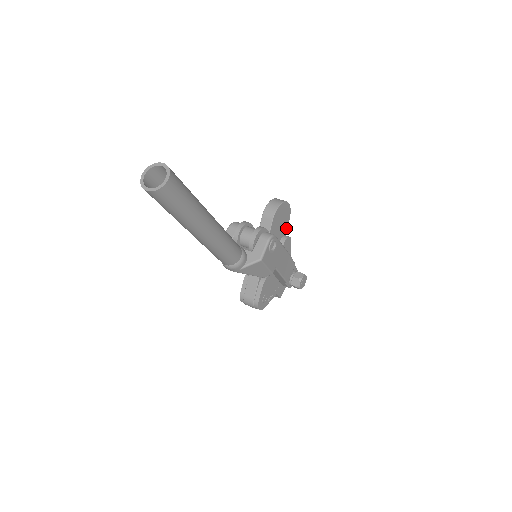
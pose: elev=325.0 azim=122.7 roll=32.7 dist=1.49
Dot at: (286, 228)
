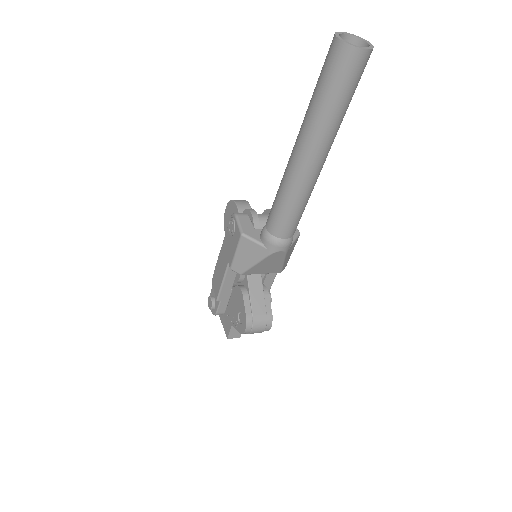
Dot at: occluded
